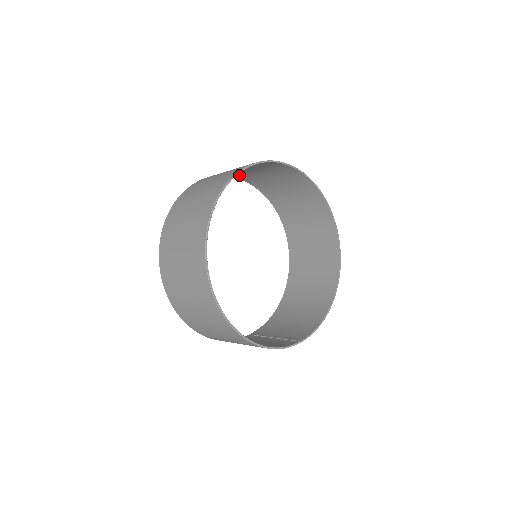
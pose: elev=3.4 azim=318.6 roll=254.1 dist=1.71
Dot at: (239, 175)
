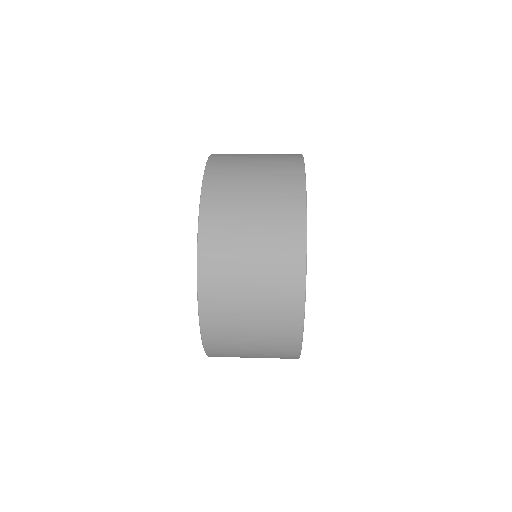
Dot at: occluded
